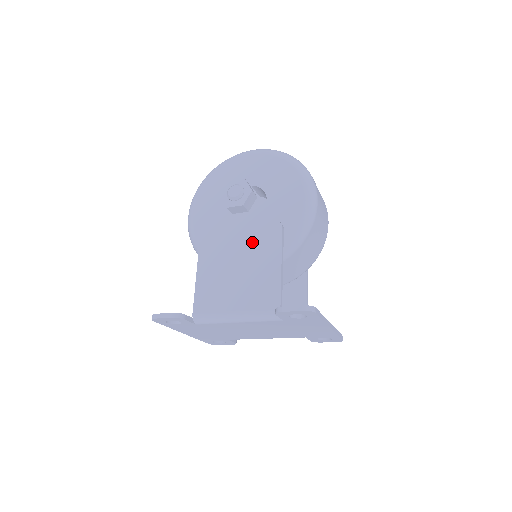
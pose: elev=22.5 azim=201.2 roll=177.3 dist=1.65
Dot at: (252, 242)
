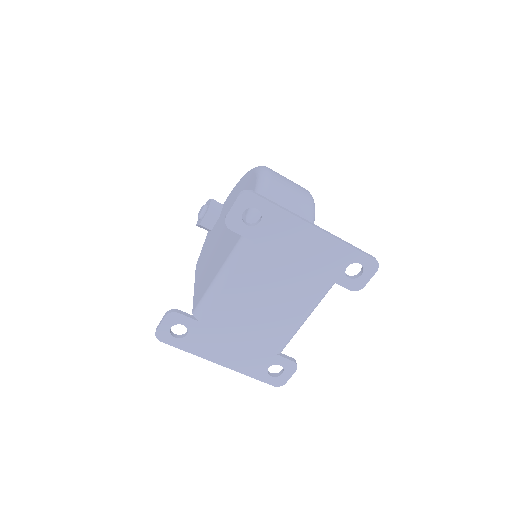
Dot at: (223, 227)
